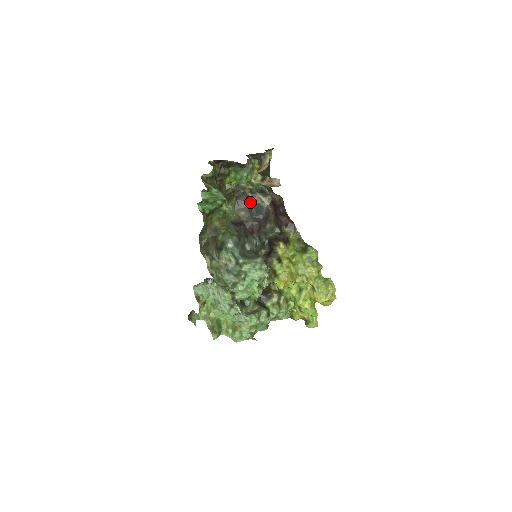
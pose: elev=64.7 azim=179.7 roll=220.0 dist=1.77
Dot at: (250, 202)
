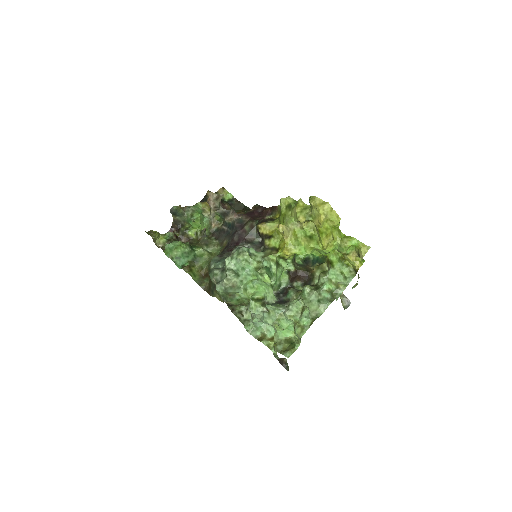
Dot at: (226, 231)
